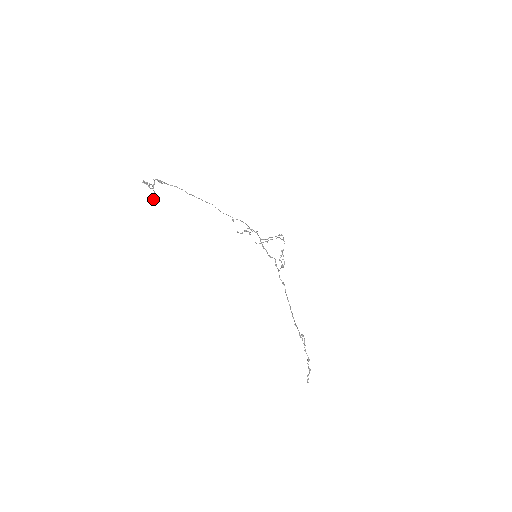
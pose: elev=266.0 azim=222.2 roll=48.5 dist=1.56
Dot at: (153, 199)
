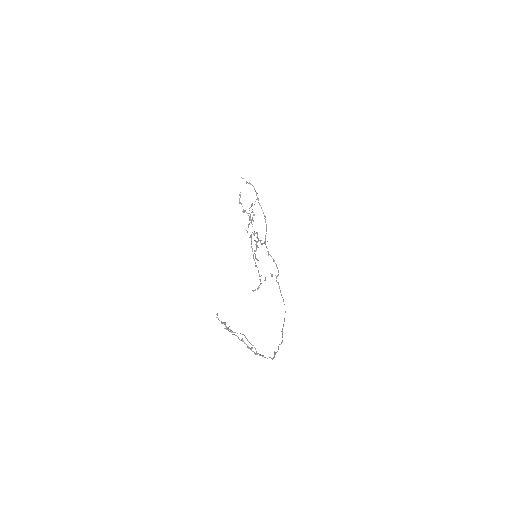
Dot at: occluded
